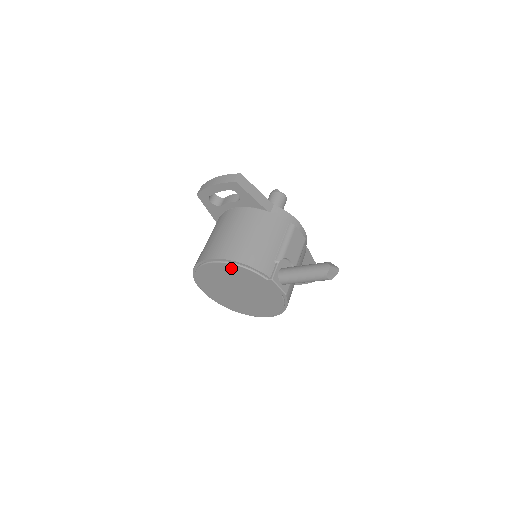
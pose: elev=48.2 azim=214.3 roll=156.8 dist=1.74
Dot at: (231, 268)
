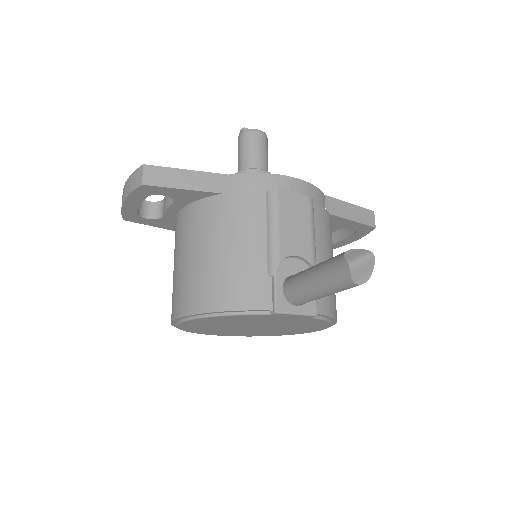
Dot at: (210, 319)
